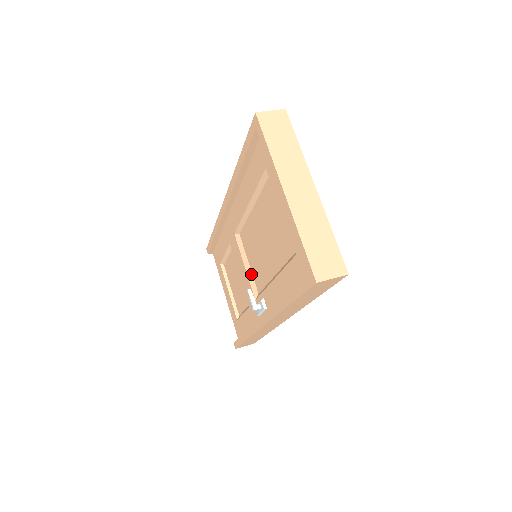
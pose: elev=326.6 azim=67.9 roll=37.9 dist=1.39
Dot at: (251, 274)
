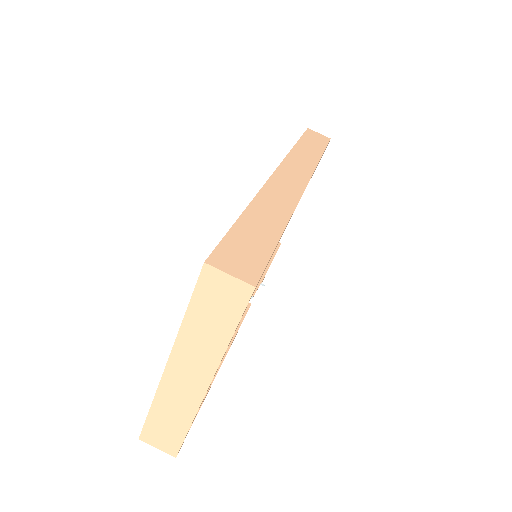
Dot at: occluded
